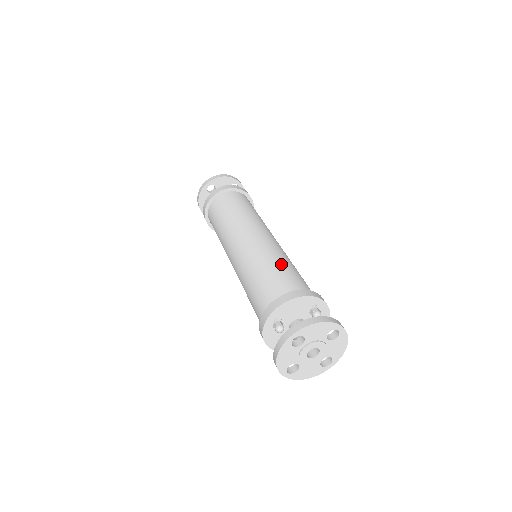
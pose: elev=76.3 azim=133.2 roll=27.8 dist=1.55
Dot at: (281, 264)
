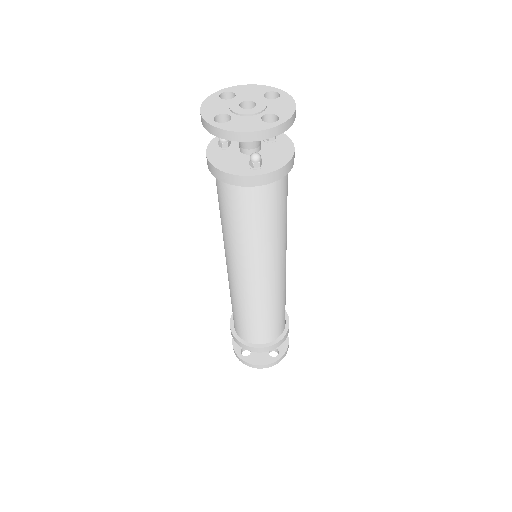
Dot at: occluded
